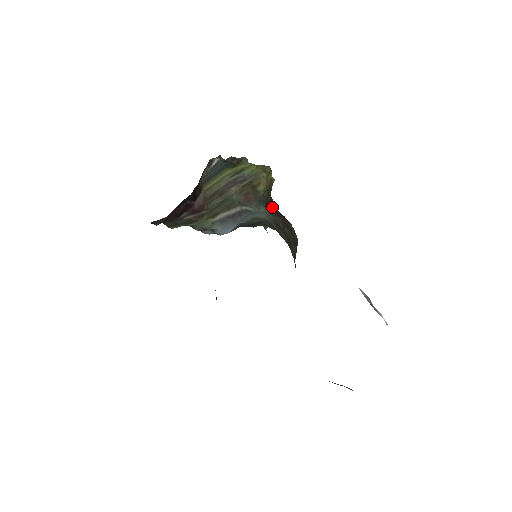
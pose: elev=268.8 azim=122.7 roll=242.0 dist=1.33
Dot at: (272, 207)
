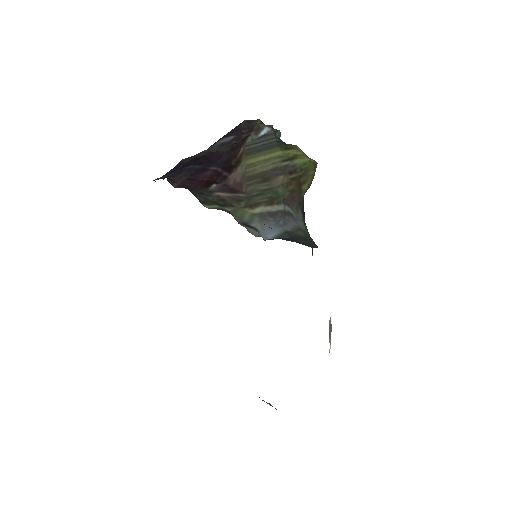
Dot at: (304, 212)
